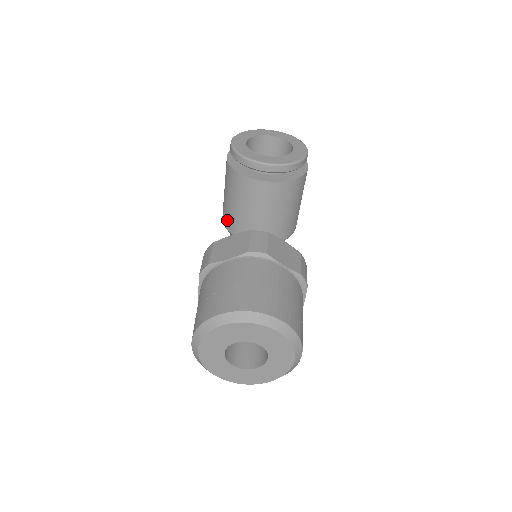
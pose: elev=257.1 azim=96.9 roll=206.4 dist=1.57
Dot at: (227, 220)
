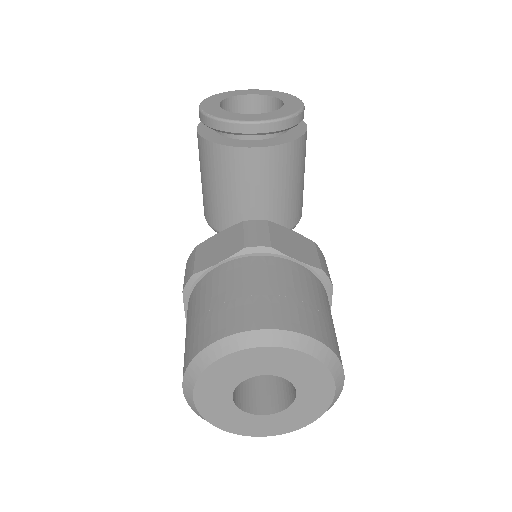
Dot at: (210, 215)
